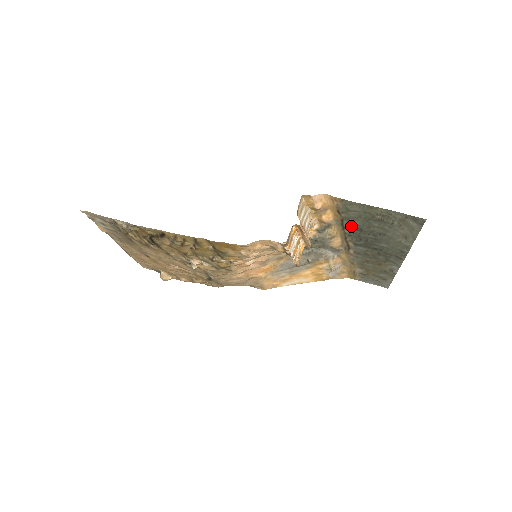
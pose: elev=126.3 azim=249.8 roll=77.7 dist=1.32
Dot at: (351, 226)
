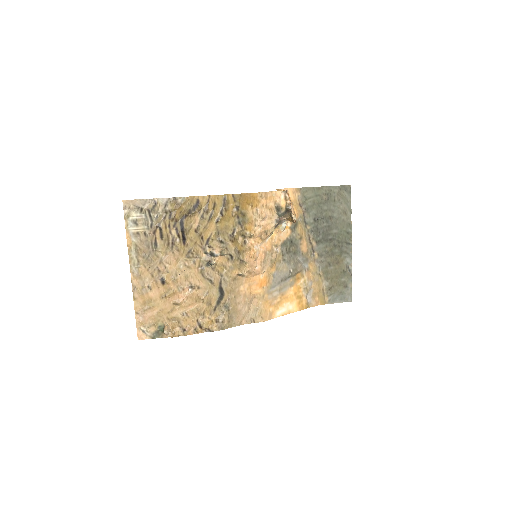
Dot at: (310, 218)
